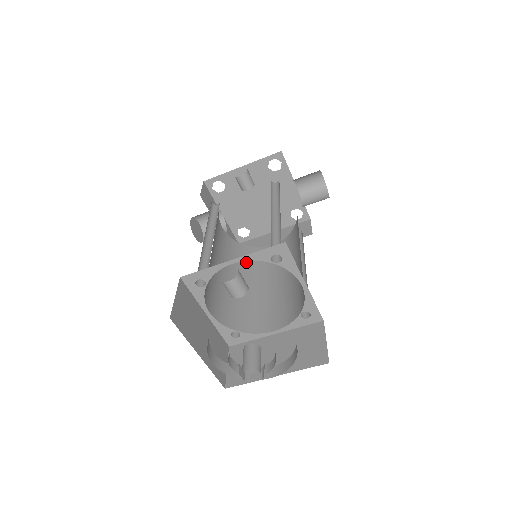
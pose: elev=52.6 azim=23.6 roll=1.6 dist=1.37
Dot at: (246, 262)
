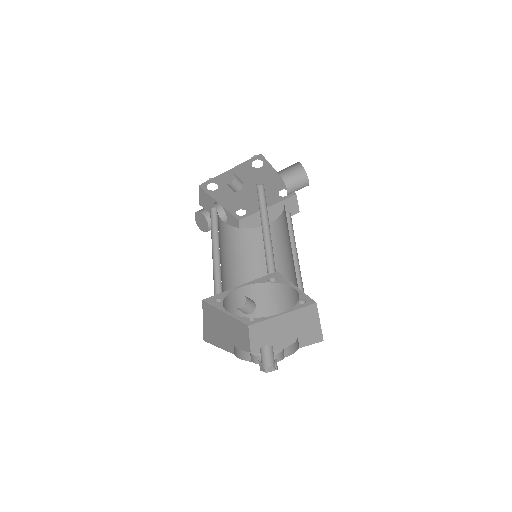
Dot at: (248, 247)
